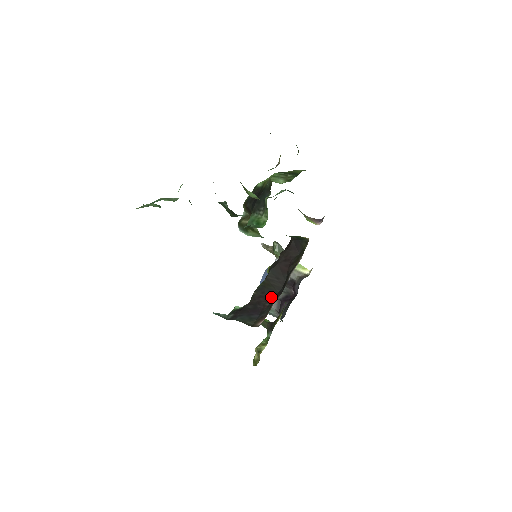
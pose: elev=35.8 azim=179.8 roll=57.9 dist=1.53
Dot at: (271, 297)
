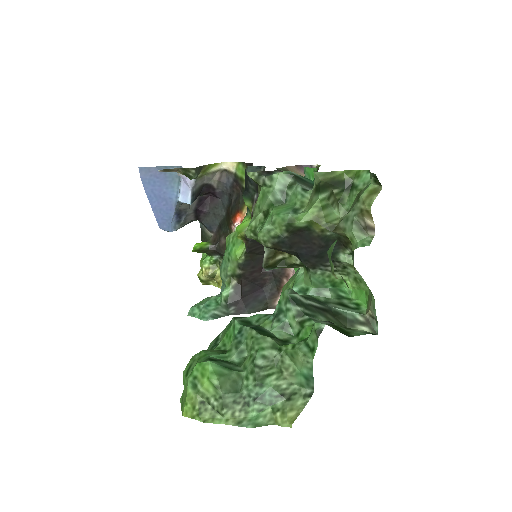
Dot at: occluded
